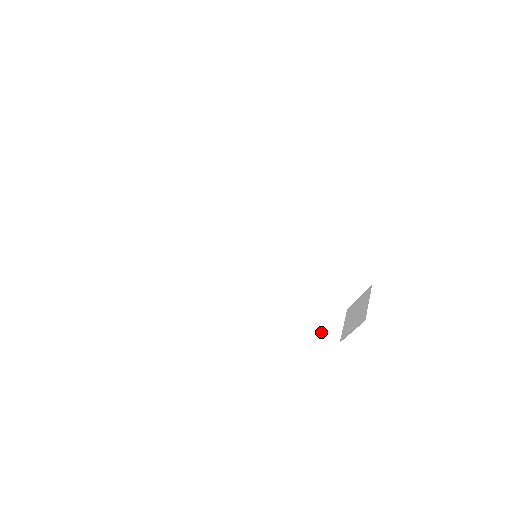
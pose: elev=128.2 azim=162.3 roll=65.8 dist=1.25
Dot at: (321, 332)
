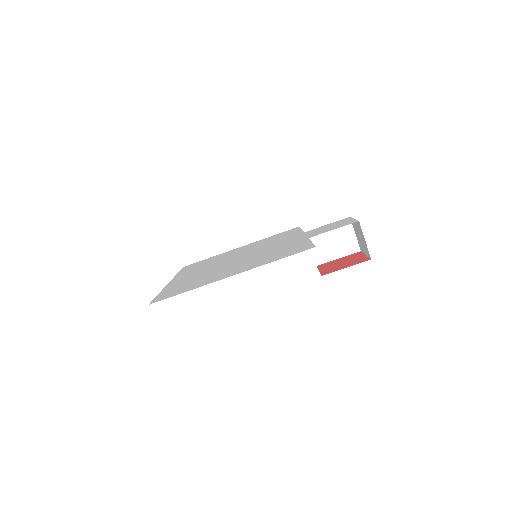
Dot at: (342, 255)
